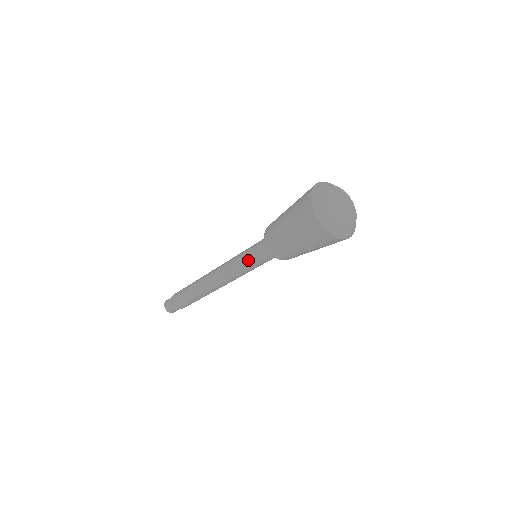
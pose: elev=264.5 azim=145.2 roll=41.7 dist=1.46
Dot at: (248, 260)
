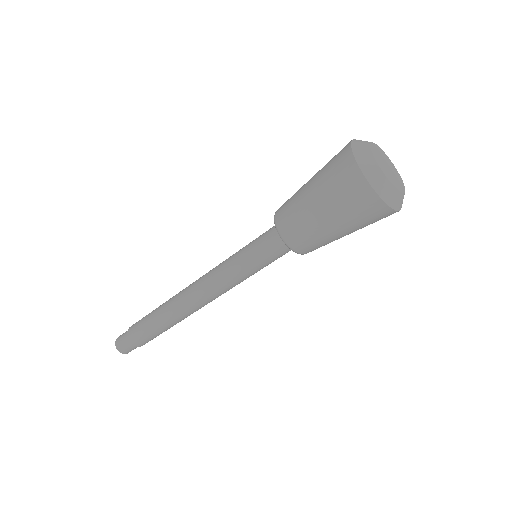
Dot at: (246, 257)
